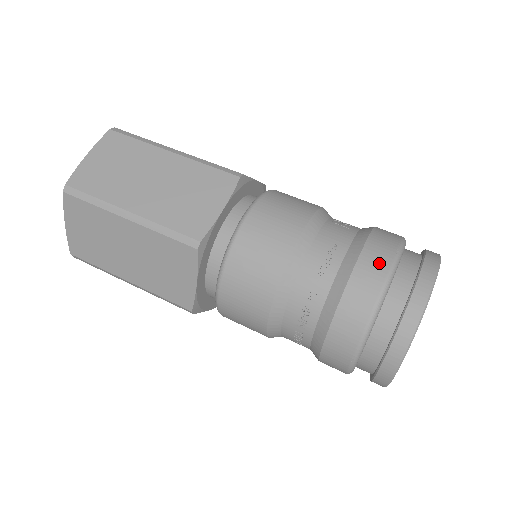
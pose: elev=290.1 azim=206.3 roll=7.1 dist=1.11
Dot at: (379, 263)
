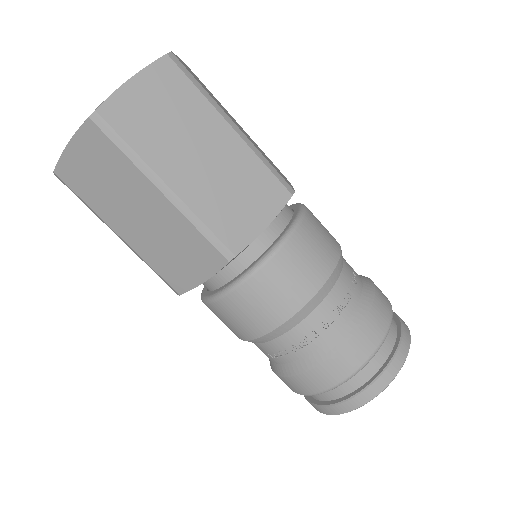
Dot at: occluded
